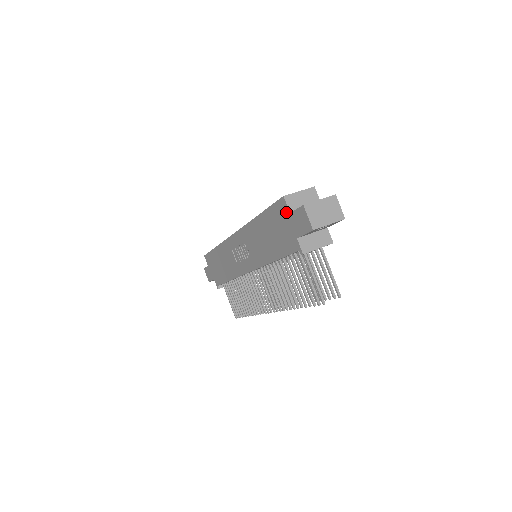
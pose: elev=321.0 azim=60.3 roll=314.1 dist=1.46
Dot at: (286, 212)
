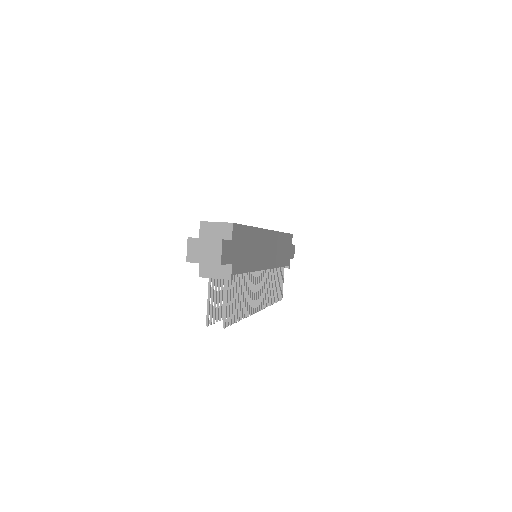
Dot at: (201, 235)
